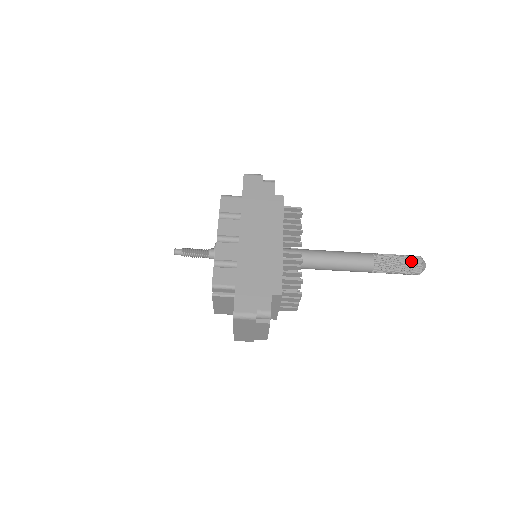
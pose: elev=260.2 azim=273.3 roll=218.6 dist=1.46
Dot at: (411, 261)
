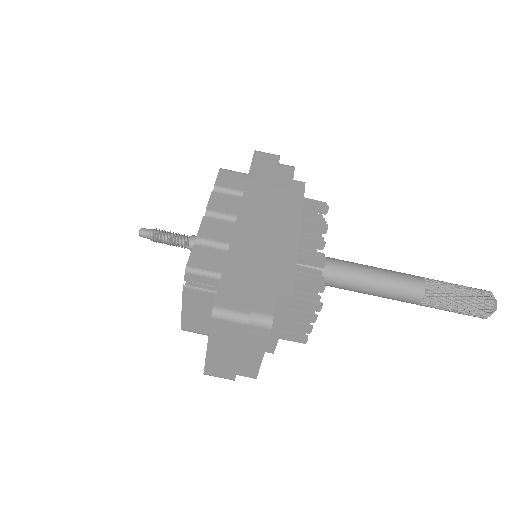
Dot at: (478, 294)
